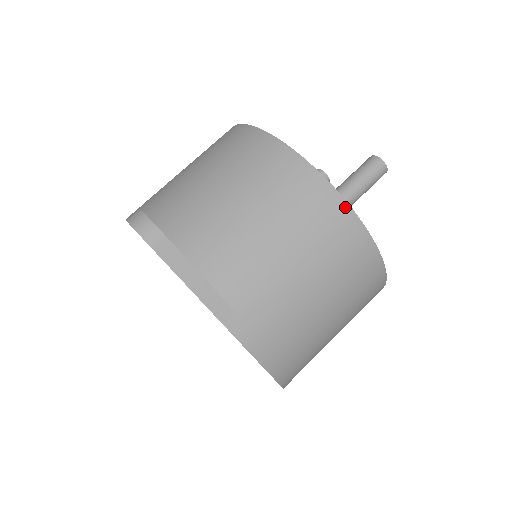
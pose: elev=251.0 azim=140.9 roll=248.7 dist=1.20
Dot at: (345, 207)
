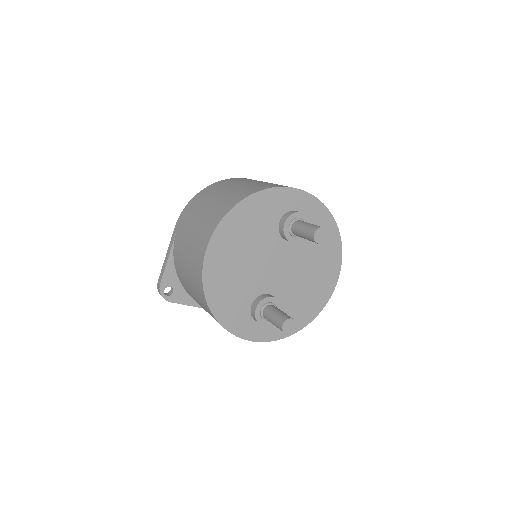
Dot at: (246, 339)
